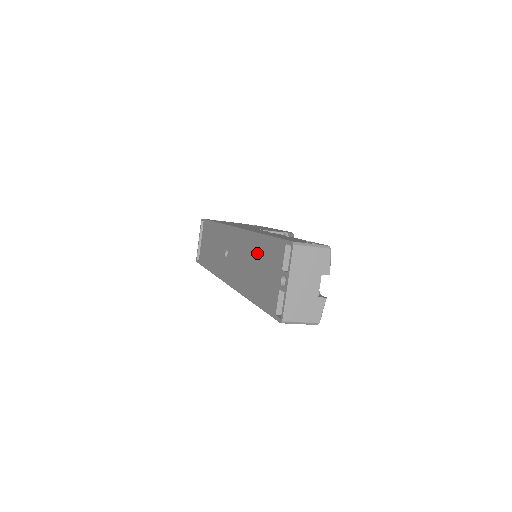
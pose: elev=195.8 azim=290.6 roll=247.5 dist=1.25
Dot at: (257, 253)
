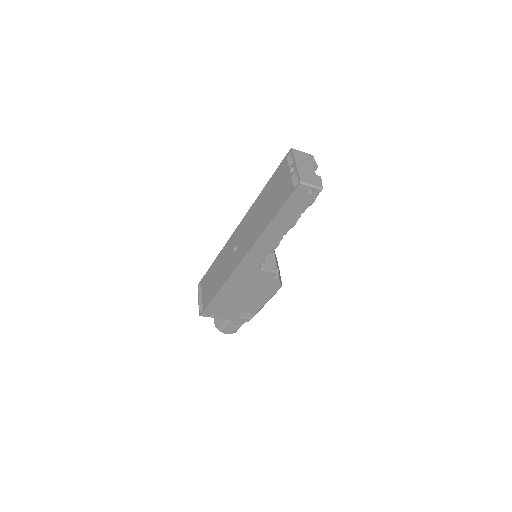
Dot at: (266, 197)
